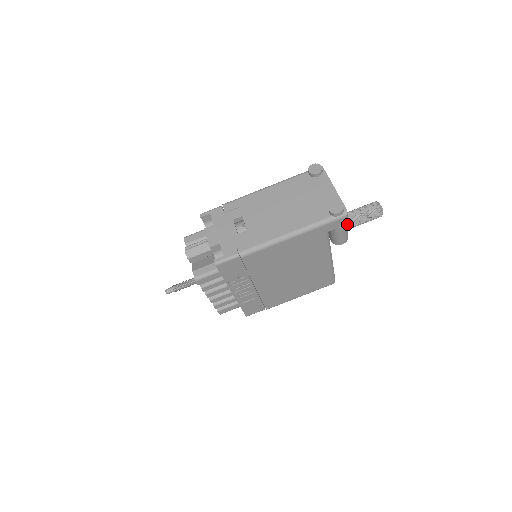
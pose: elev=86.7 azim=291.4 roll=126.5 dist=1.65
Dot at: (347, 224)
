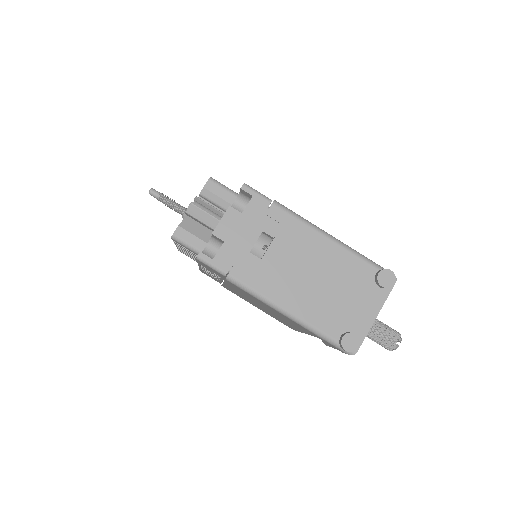
Dot at: occluded
